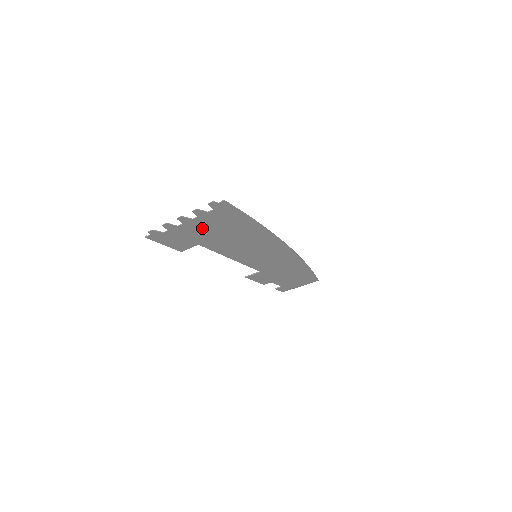
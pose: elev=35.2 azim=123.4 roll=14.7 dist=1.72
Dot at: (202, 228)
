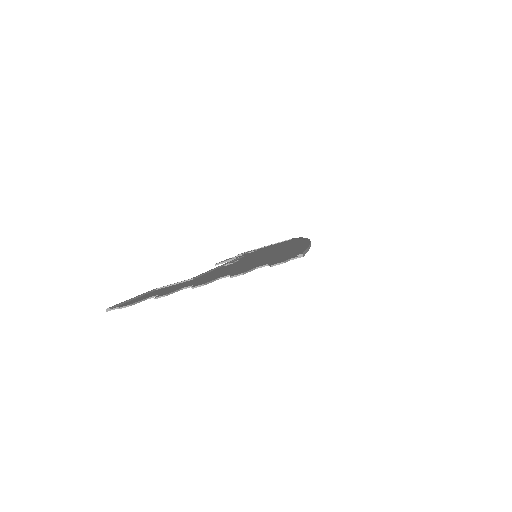
Dot at: occluded
